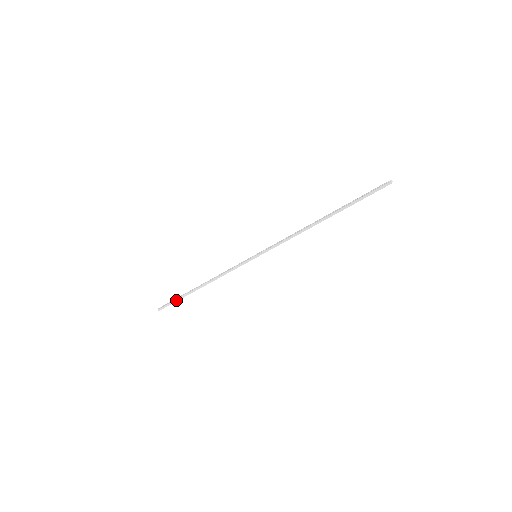
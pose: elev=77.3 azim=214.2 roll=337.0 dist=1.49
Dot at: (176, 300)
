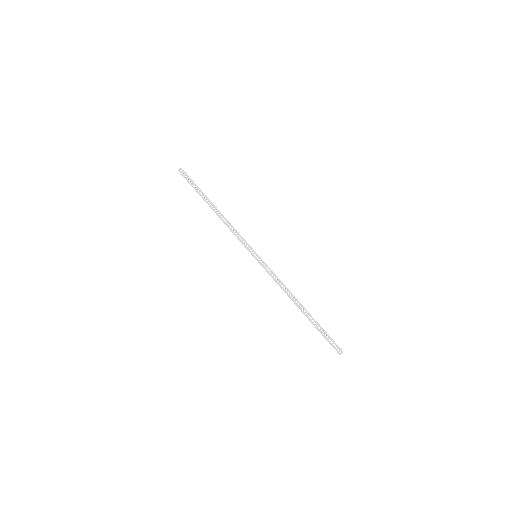
Dot at: (194, 188)
